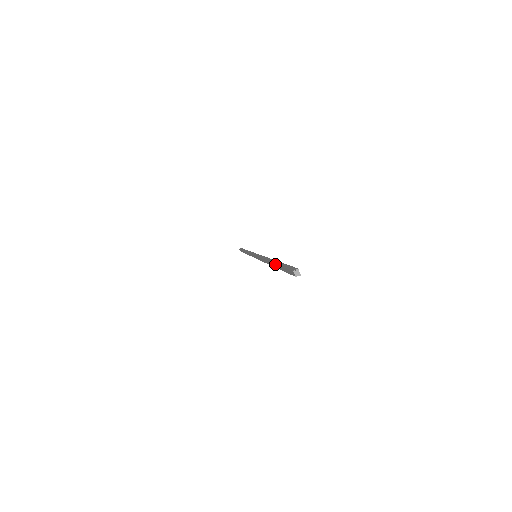
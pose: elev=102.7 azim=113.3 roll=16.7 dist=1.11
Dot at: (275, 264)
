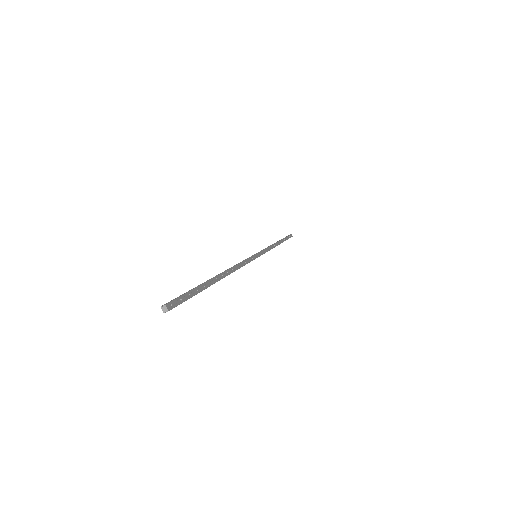
Dot at: occluded
